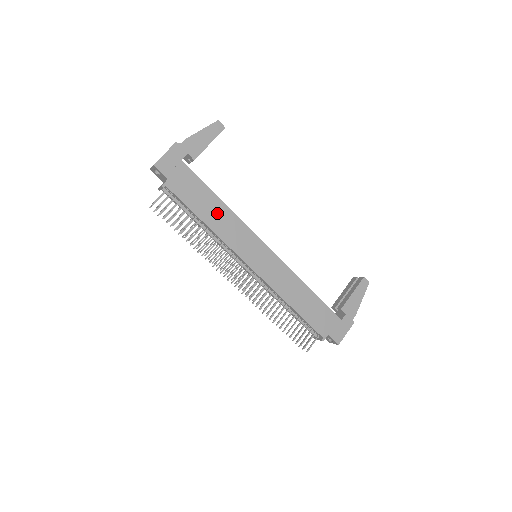
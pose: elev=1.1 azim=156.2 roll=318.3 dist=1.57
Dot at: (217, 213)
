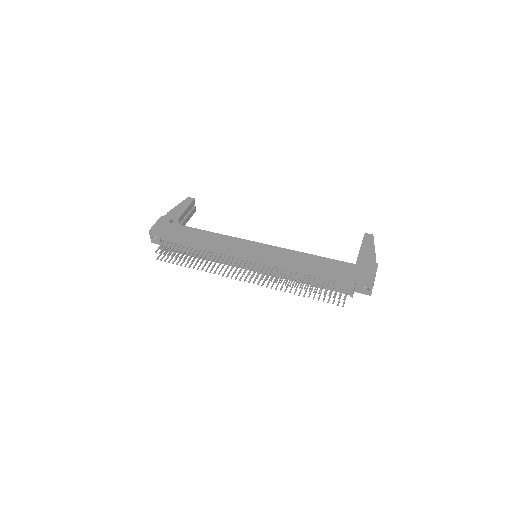
Dot at: (207, 238)
